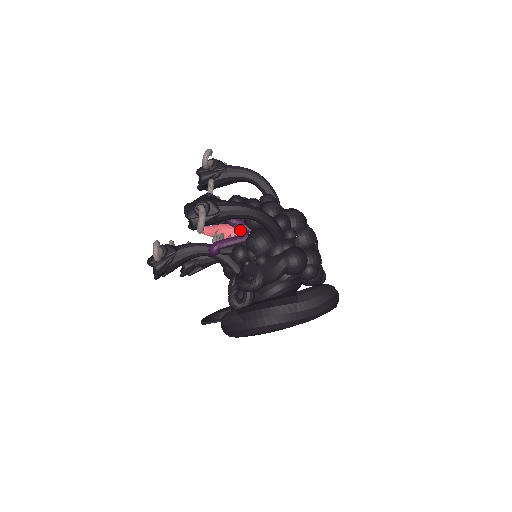
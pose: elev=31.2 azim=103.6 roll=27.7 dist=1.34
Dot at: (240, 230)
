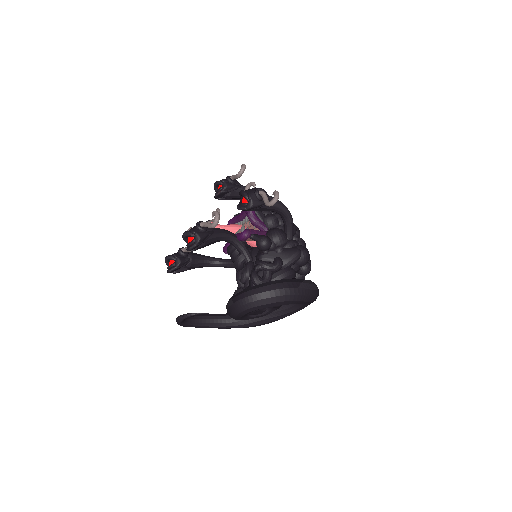
Dot at: occluded
